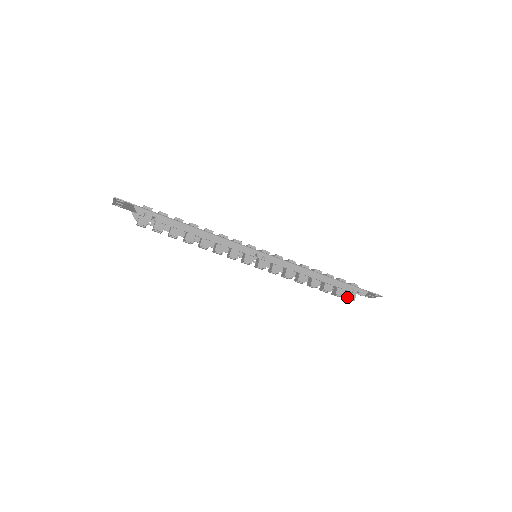
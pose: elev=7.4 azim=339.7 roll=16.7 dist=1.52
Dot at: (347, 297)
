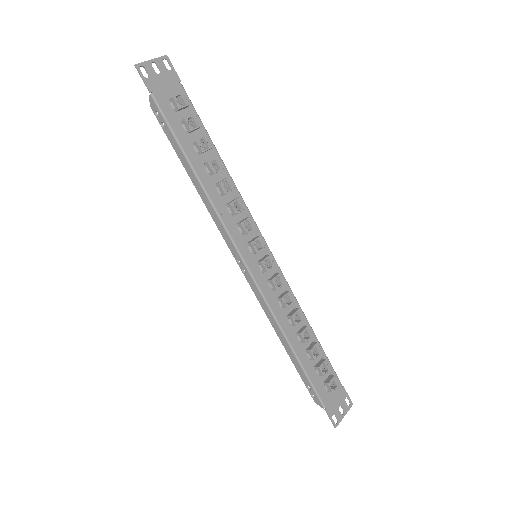
Dot at: occluded
